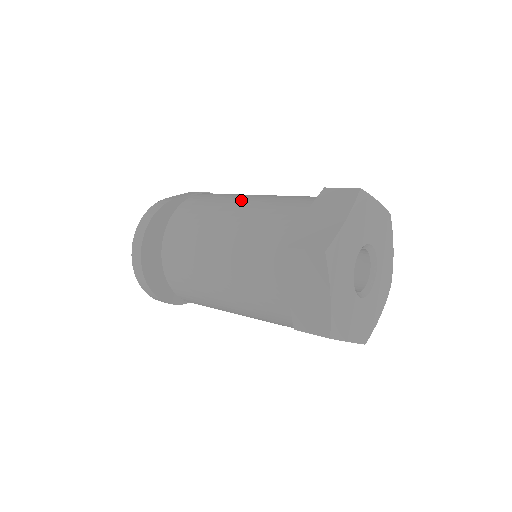
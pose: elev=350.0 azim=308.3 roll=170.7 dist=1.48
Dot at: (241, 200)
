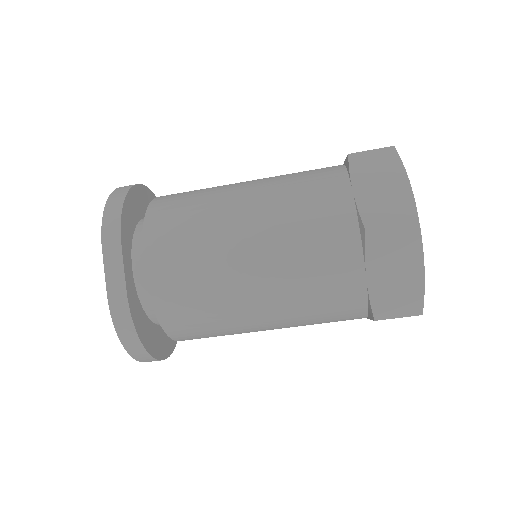
Dot at: occluded
